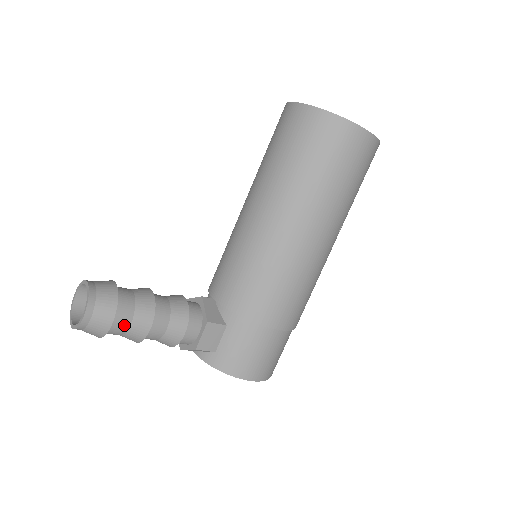
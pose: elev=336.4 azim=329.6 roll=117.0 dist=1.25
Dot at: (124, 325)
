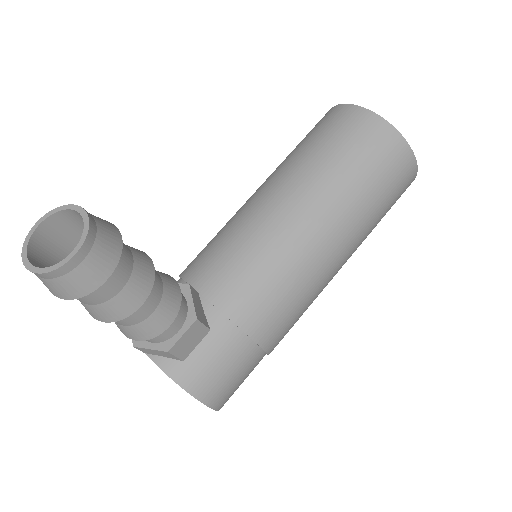
Dot at: (111, 291)
